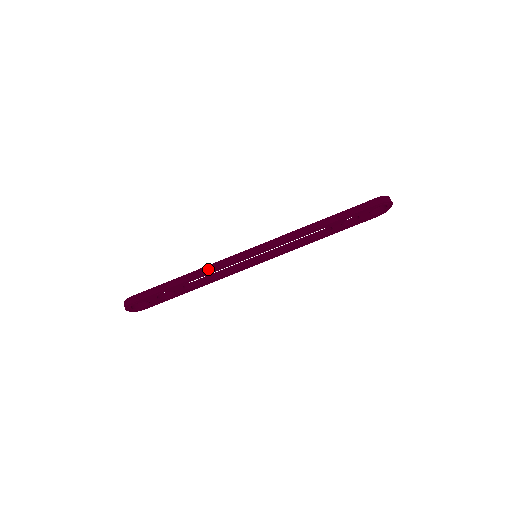
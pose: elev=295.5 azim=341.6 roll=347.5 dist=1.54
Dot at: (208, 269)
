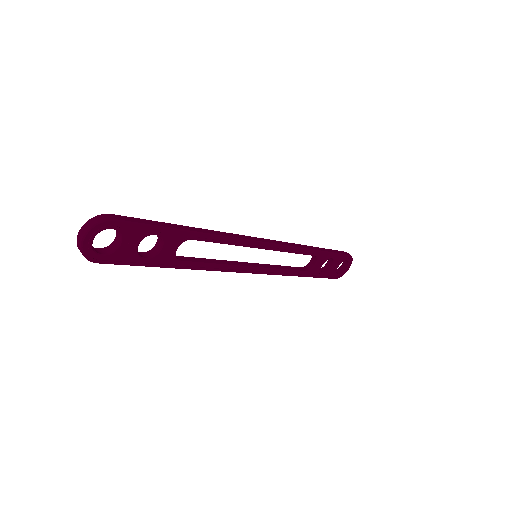
Dot at: (221, 233)
